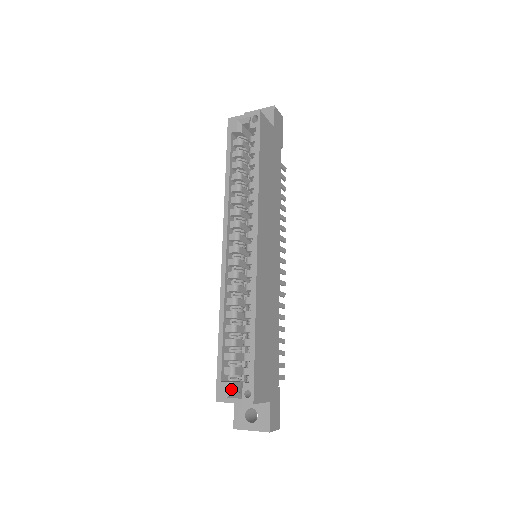
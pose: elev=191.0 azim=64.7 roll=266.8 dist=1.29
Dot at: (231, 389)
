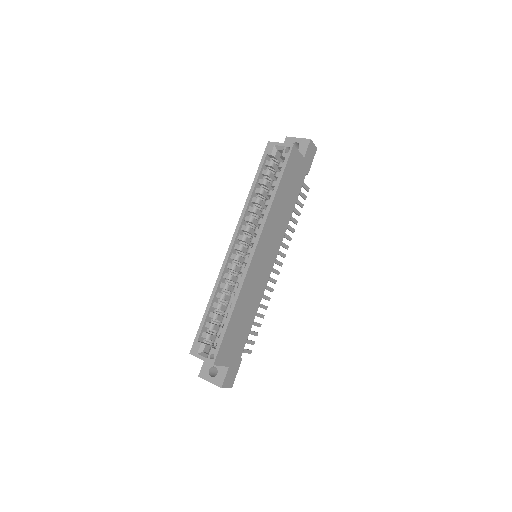
Dot at: (203, 349)
